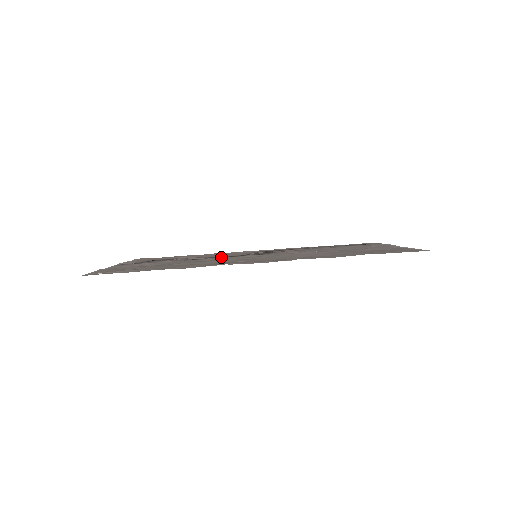
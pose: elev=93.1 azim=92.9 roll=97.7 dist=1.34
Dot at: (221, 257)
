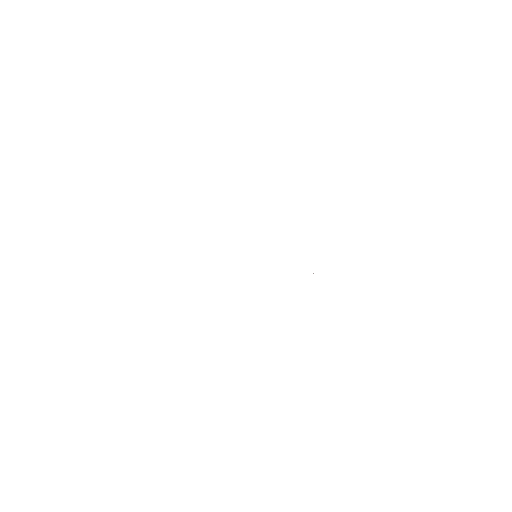
Dot at: occluded
